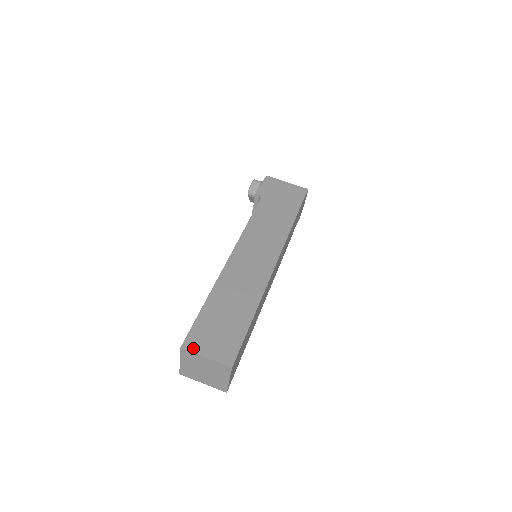
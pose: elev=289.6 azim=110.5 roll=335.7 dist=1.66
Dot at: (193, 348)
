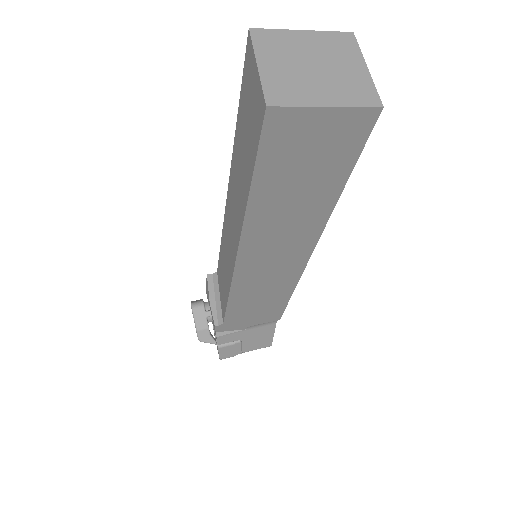
Dot at: occluded
